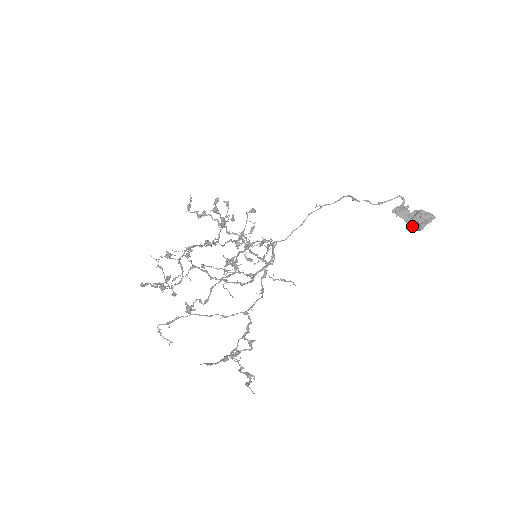
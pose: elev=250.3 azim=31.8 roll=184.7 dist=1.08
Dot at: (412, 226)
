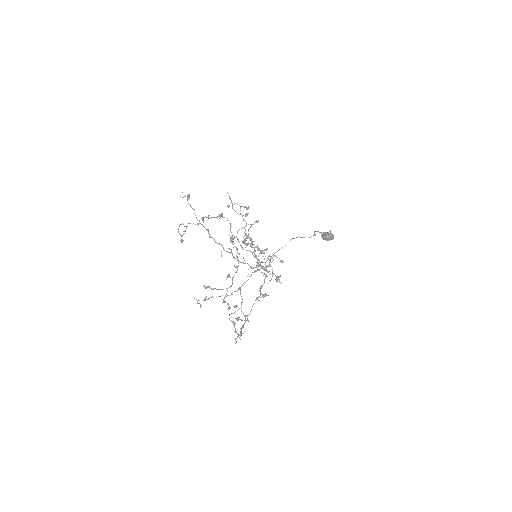
Dot at: (322, 237)
